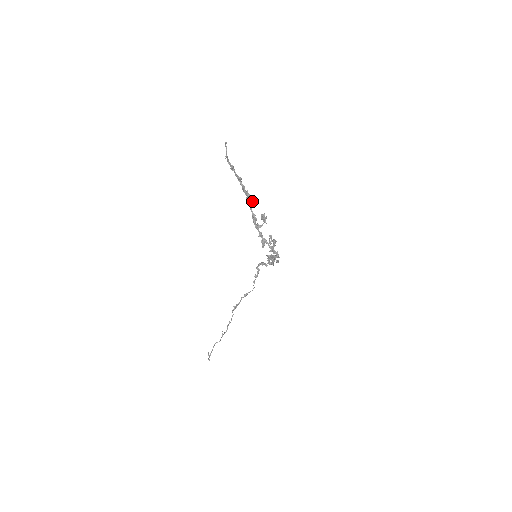
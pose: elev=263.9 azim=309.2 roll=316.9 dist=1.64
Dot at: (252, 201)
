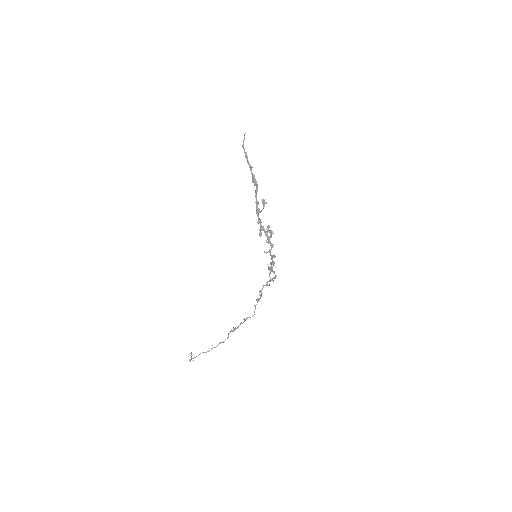
Dot at: (257, 187)
